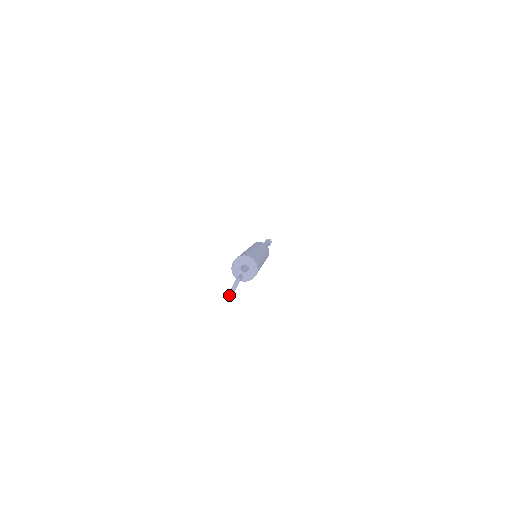
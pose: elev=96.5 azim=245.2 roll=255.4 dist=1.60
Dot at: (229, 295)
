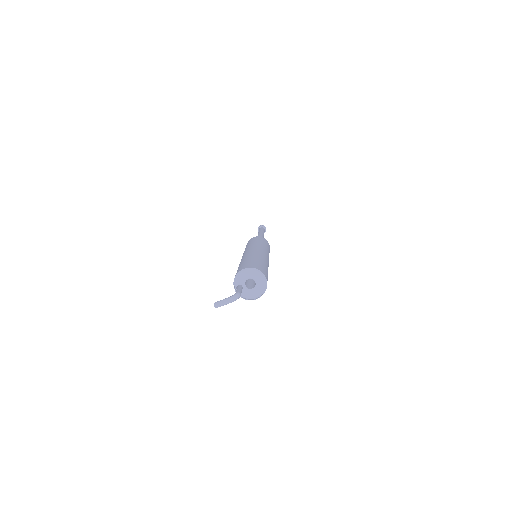
Dot at: (217, 303)
